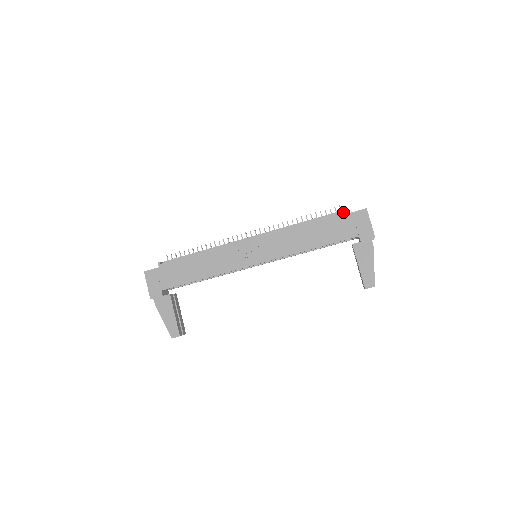
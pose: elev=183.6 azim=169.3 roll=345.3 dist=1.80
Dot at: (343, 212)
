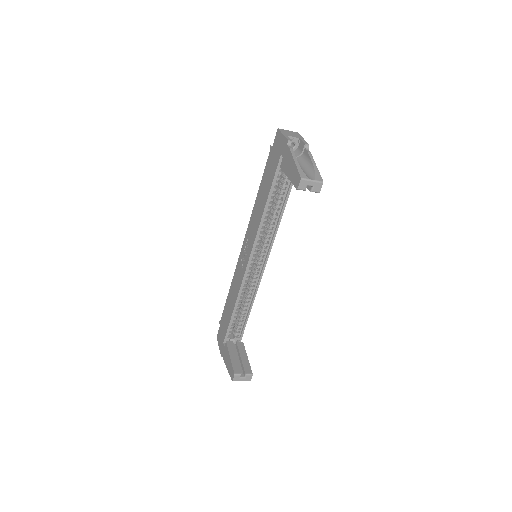
Dot at: (269, 152)
